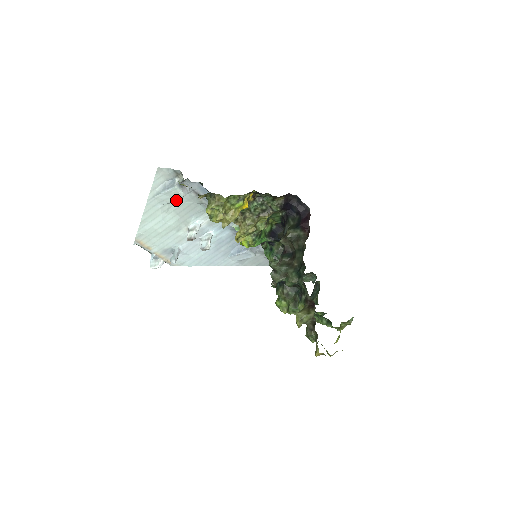
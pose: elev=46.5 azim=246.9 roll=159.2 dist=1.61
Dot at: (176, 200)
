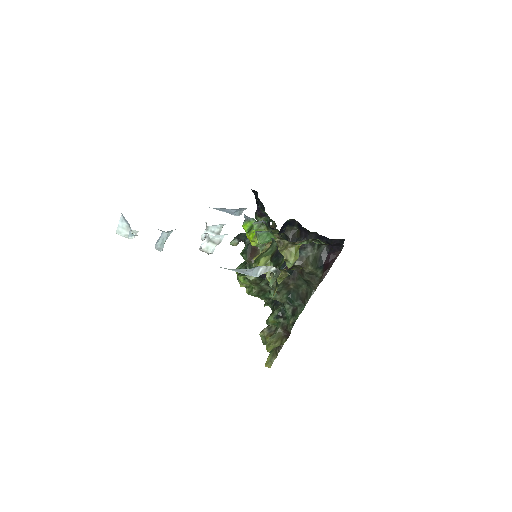
Dot at: occluded
